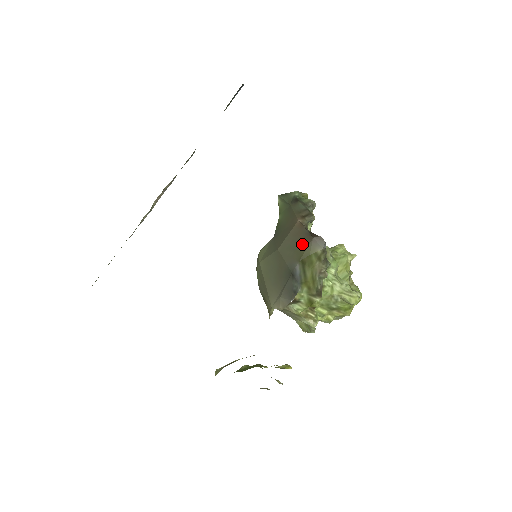
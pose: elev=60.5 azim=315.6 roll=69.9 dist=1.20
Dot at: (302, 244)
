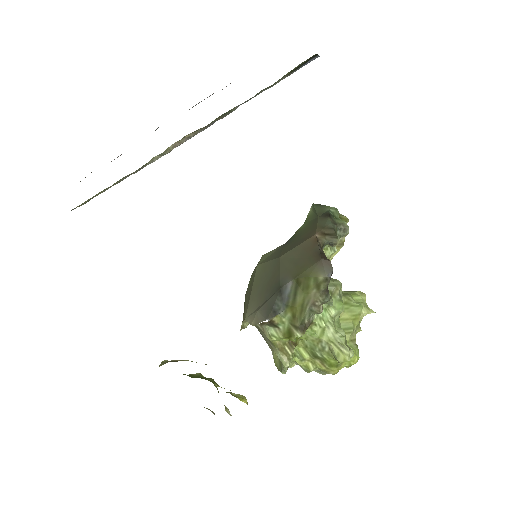
Dot at: (306, 261)
